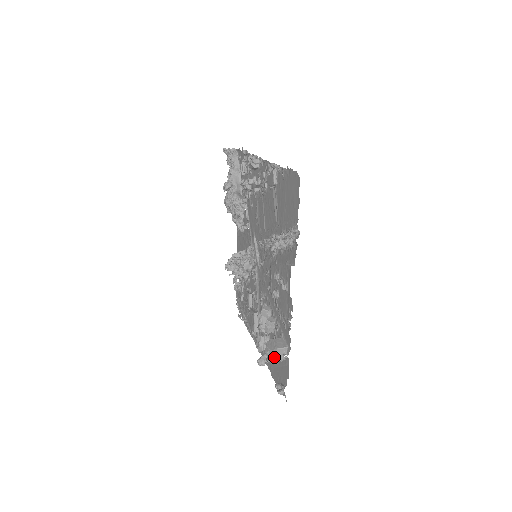
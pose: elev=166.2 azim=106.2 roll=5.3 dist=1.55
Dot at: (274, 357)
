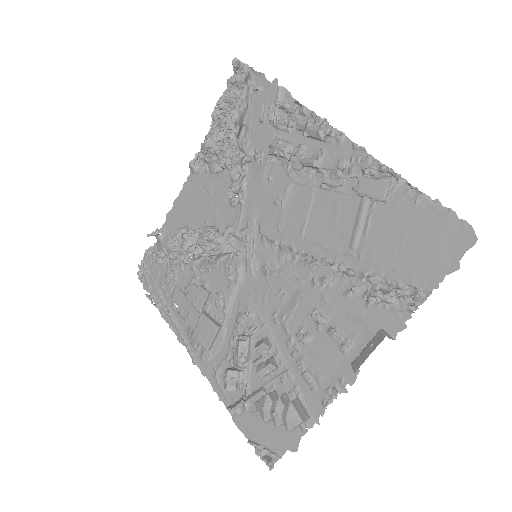
Dot at: (289, 428)
